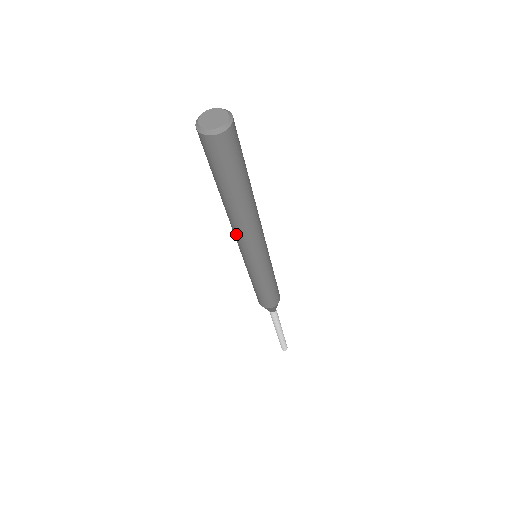
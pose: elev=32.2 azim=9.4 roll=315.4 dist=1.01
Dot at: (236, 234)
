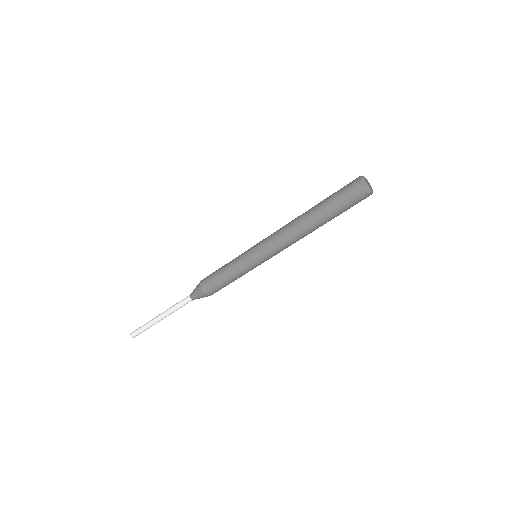
Dot at: (282, 233)
